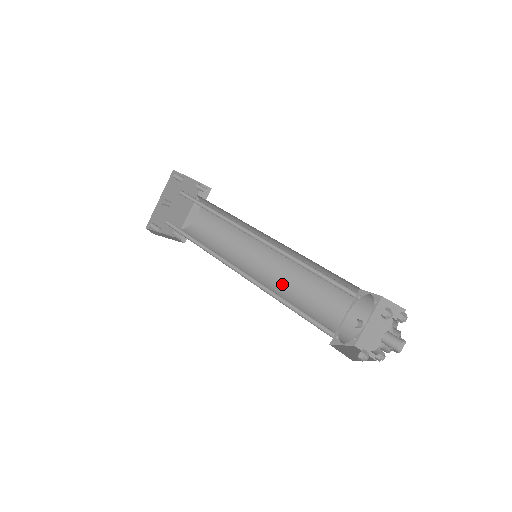
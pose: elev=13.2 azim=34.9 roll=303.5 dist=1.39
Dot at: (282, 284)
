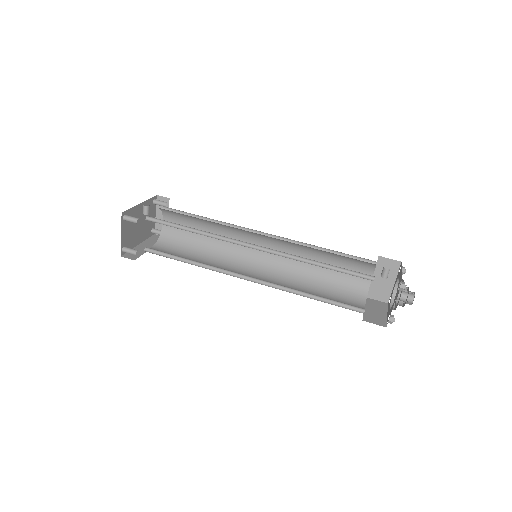
Dot at: occluded
